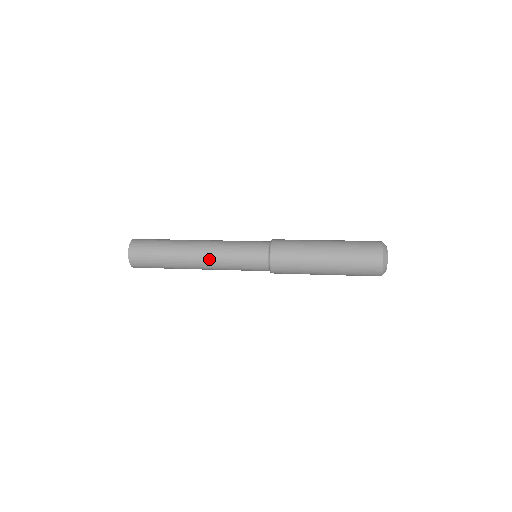
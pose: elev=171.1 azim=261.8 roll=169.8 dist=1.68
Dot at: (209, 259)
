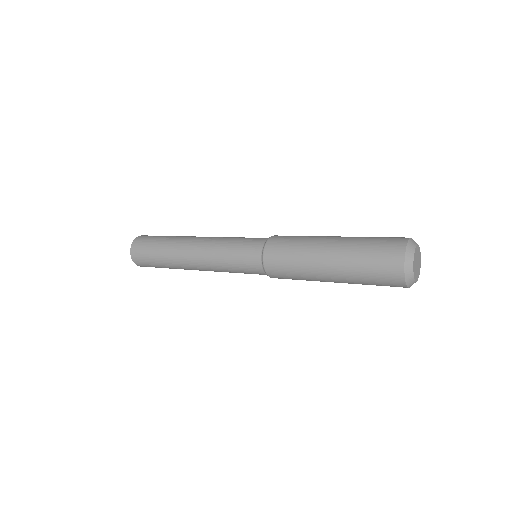
Dot at: (203, 246)
